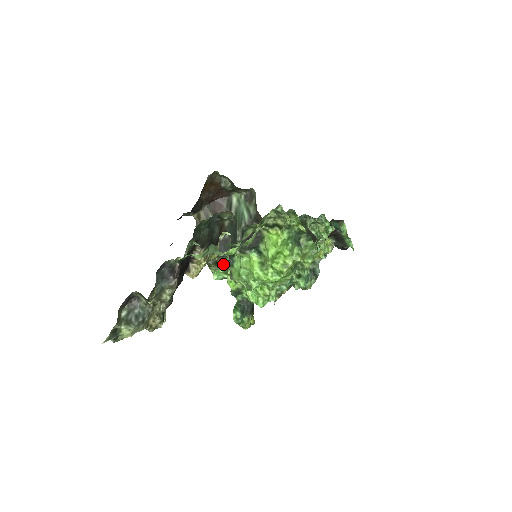
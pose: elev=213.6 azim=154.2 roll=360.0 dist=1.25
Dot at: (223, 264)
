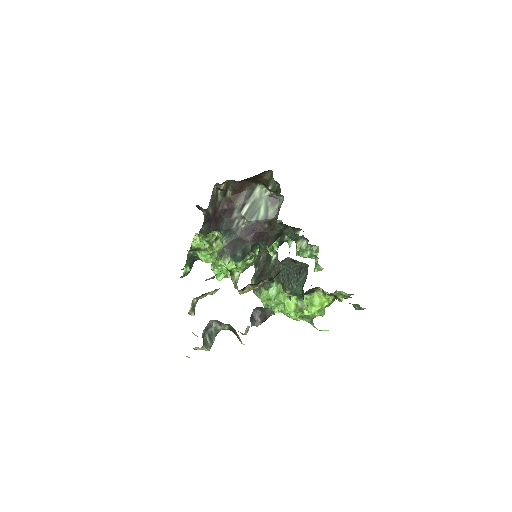
Dot at: (210, 233)
